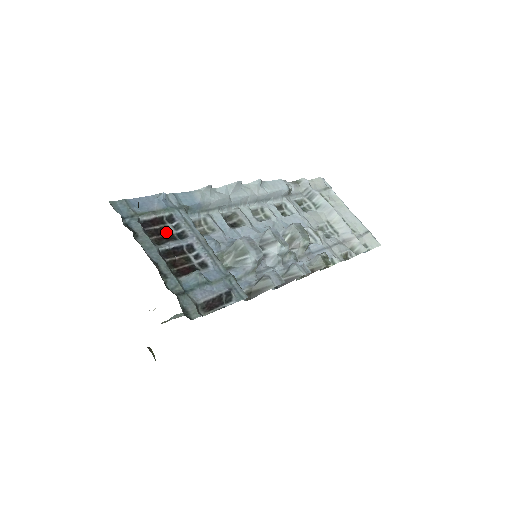
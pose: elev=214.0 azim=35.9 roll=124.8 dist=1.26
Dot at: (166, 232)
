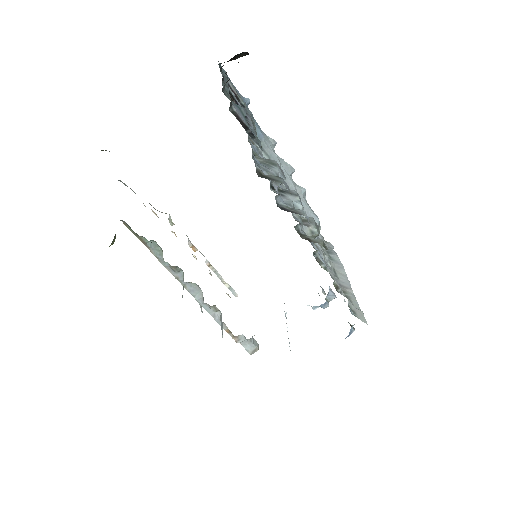
Dot at: occluded
